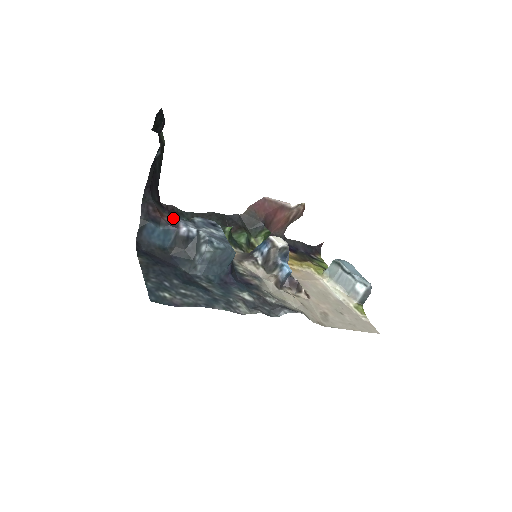
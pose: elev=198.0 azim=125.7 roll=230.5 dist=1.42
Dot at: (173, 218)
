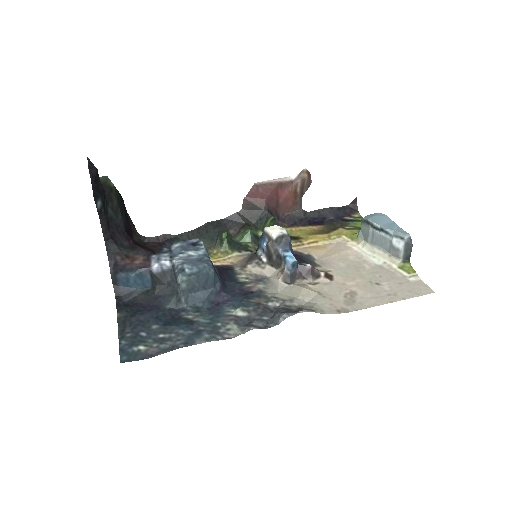
Dot at: (146, 257)
